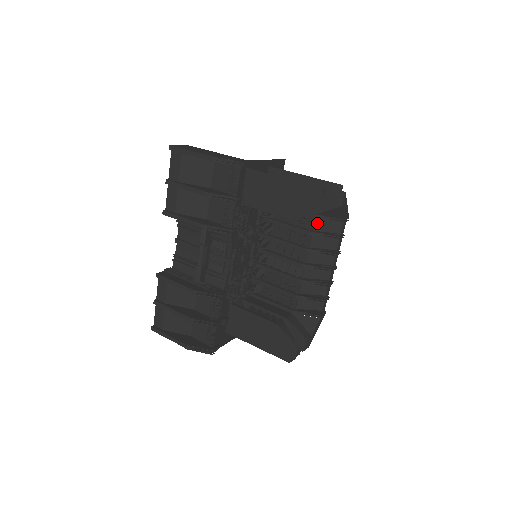
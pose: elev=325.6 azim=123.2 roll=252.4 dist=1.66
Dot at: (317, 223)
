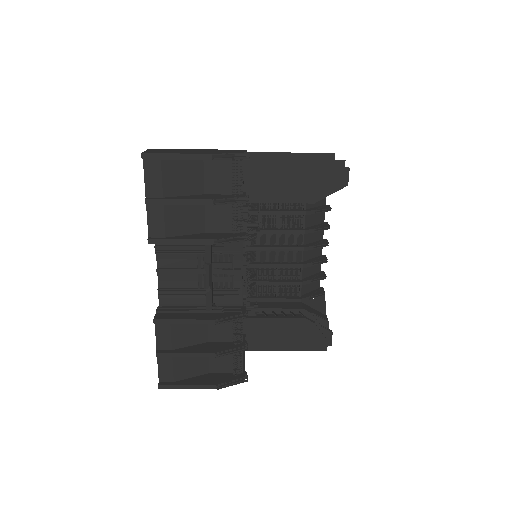
Dot at: occluded
